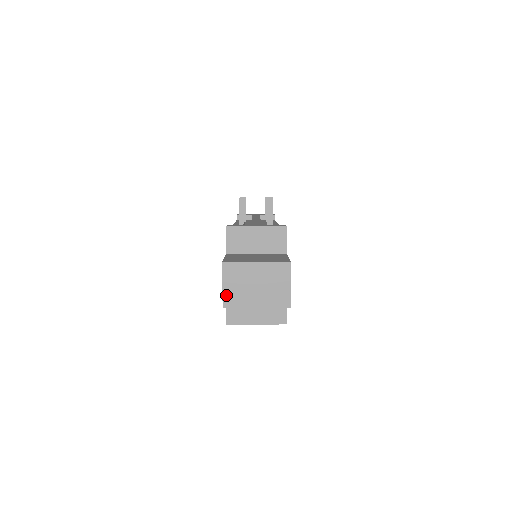
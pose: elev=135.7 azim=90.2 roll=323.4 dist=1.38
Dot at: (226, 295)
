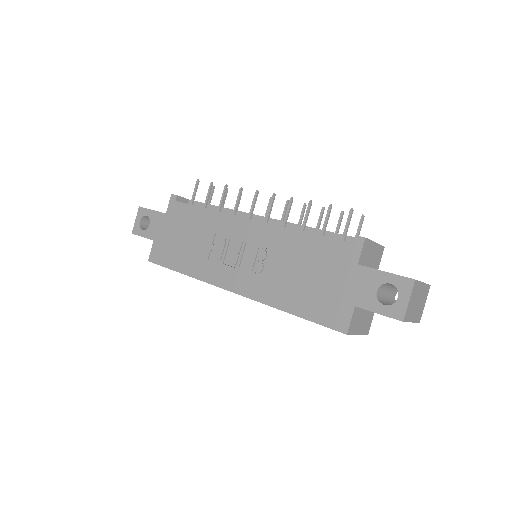
Dot at: (408, 310)
